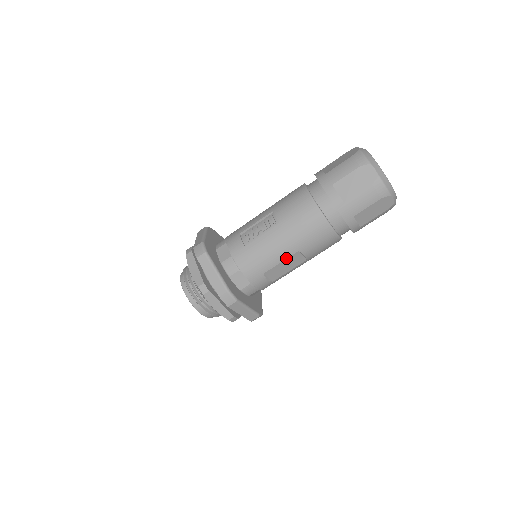
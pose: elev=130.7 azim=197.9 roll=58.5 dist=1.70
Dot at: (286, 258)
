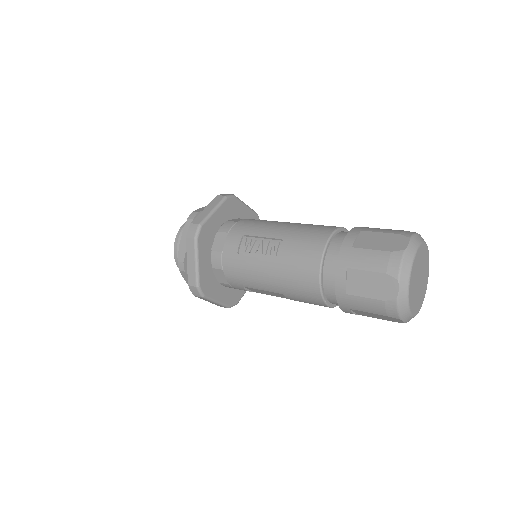
Dot at: (269, 291)
